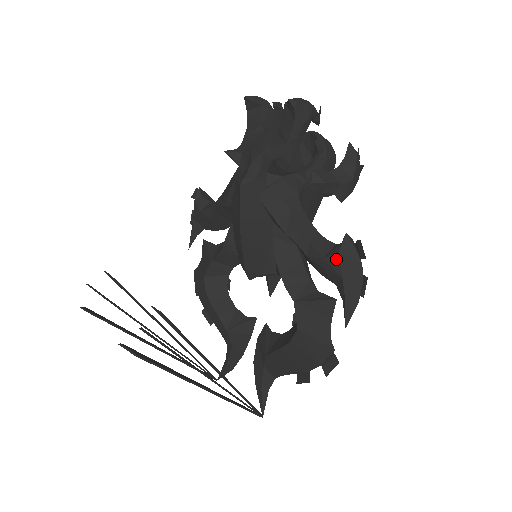
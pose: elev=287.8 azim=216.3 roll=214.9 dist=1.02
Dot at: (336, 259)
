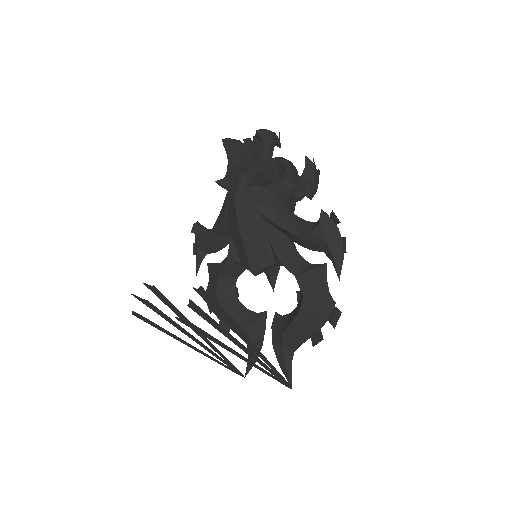
Dot at: (319, 230)
